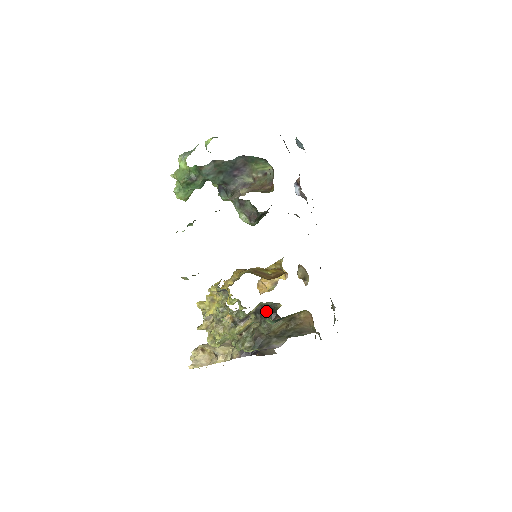
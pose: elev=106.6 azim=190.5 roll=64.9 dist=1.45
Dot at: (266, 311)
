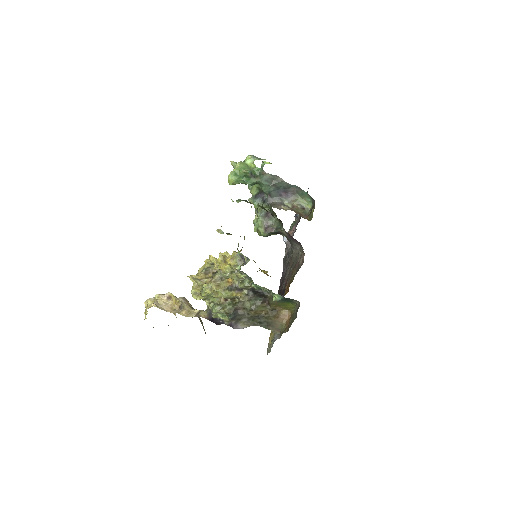
Dot at: (259, 294)
